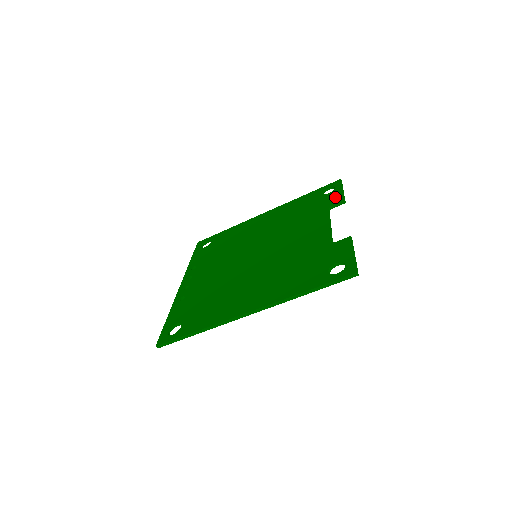
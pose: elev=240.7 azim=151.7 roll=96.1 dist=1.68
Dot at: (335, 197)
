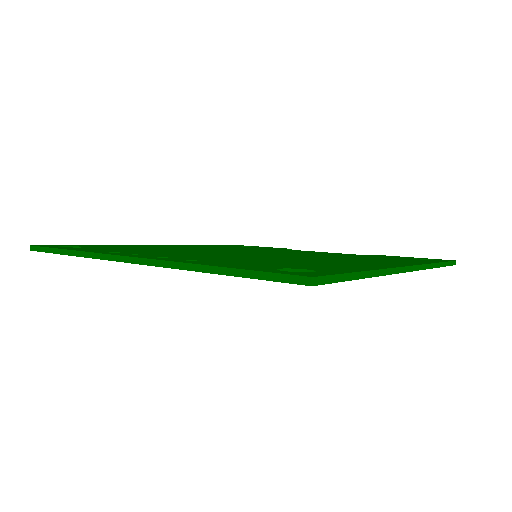
Dot at: occluded
